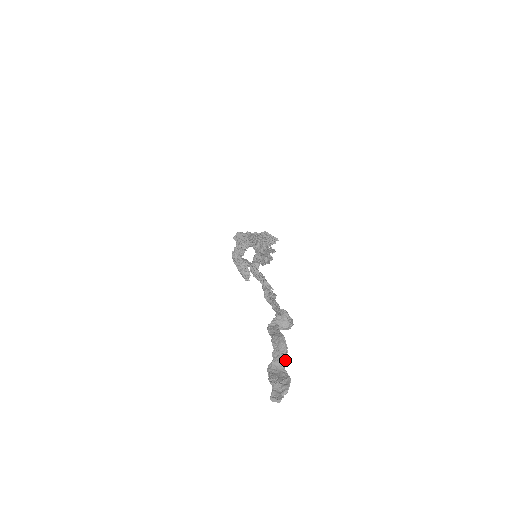
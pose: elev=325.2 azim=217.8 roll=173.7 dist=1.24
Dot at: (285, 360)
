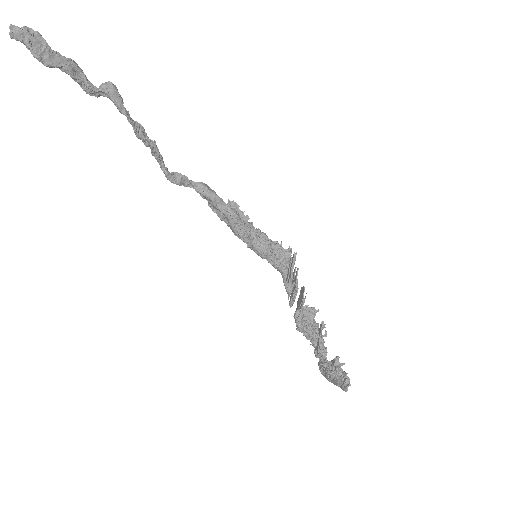
Dot at: (59, 53)
